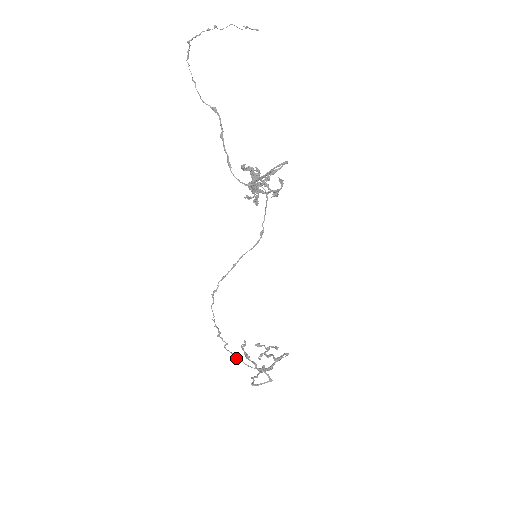
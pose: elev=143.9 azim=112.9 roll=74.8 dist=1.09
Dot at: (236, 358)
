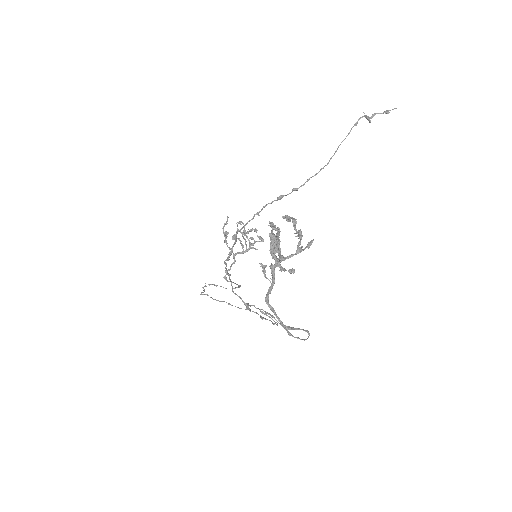
Dot at: (215, 285)
